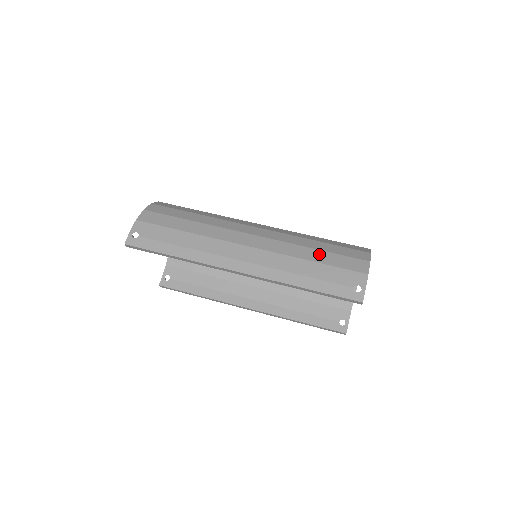
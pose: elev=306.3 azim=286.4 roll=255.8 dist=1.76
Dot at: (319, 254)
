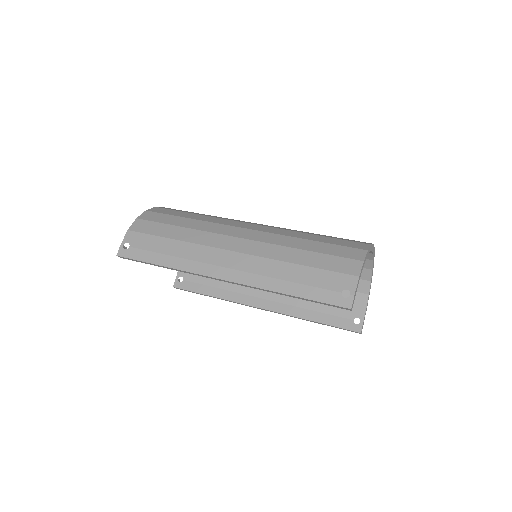
Dot at: (307, 256)
